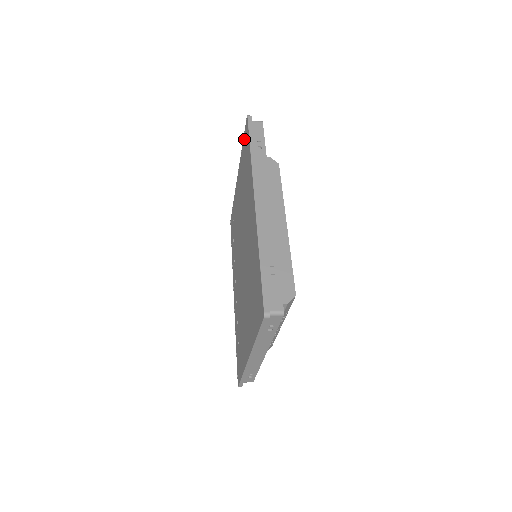
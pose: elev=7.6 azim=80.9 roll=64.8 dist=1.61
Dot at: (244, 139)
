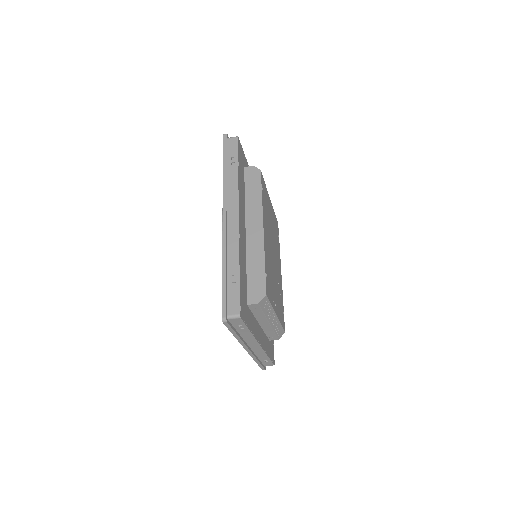
Dot at: occluded
